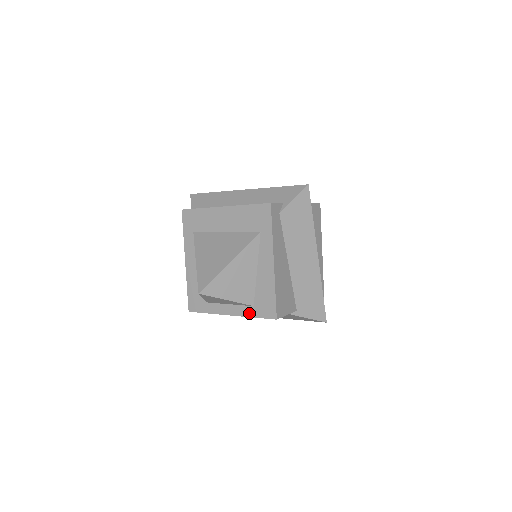
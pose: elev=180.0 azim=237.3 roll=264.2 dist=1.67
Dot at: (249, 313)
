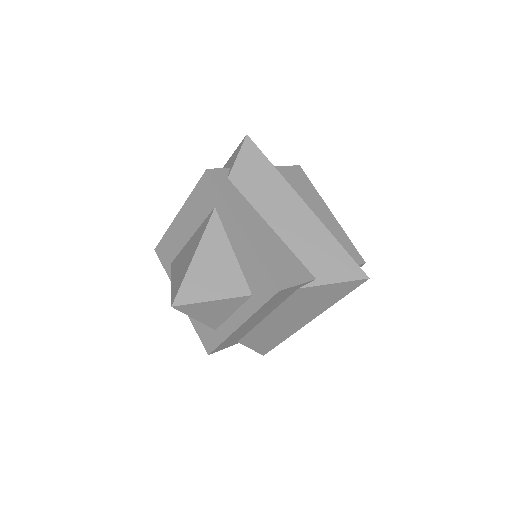
Dot at: (253, 307)
